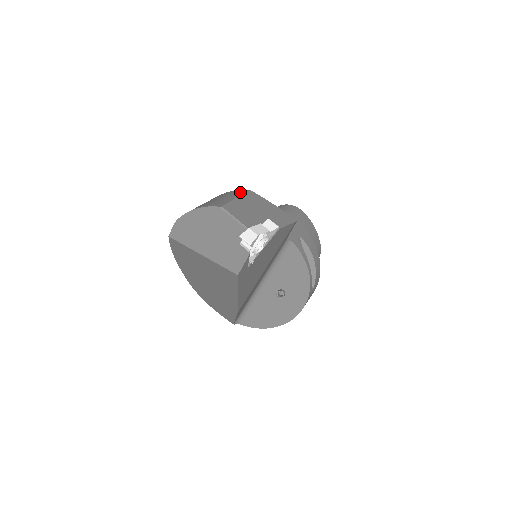
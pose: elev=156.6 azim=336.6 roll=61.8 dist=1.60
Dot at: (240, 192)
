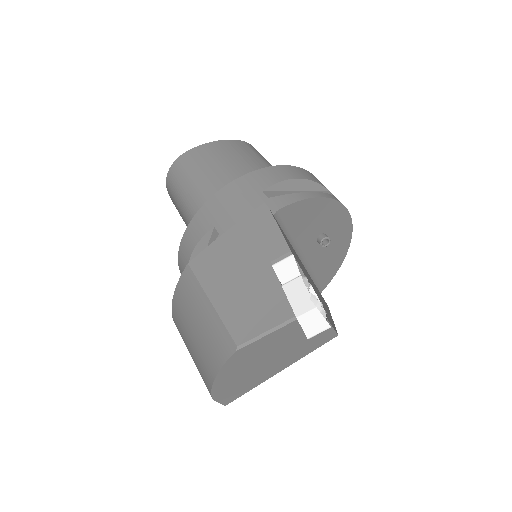
Dot at: (191, 285)
